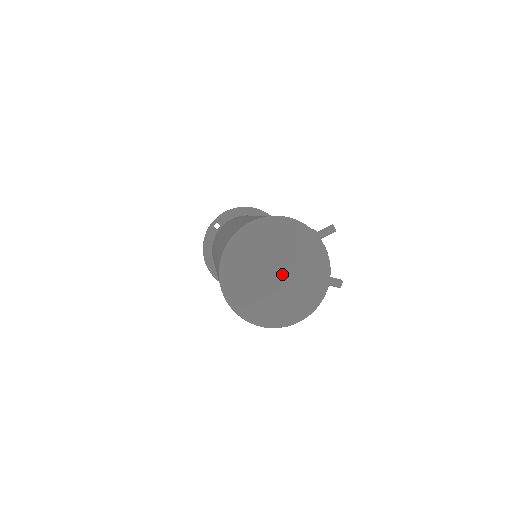
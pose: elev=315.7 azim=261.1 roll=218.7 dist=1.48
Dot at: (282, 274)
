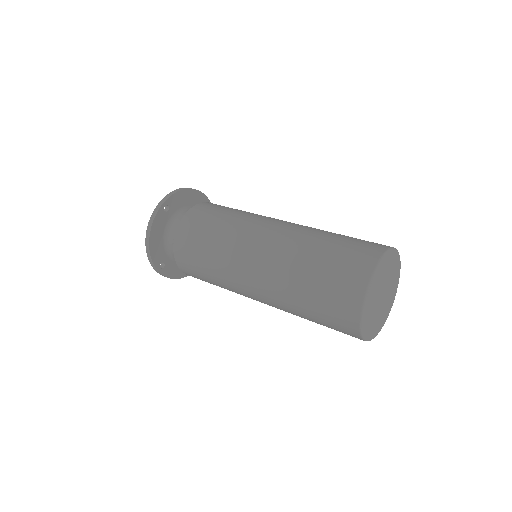
Dot at: (385, 296)
